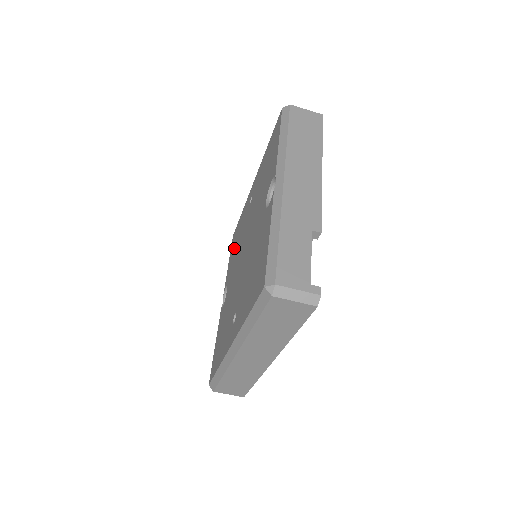
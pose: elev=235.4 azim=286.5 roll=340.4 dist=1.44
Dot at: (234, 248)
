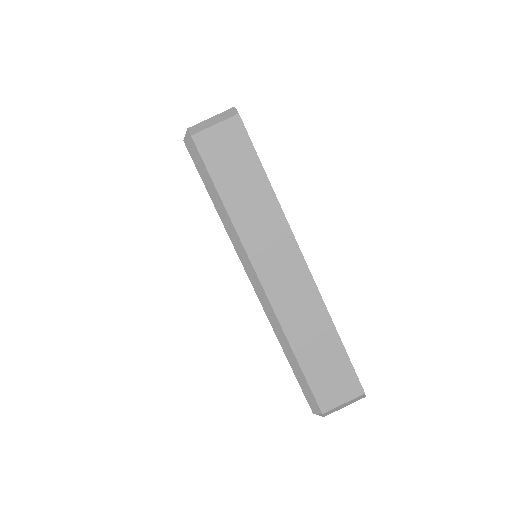
Dot at: occluded
